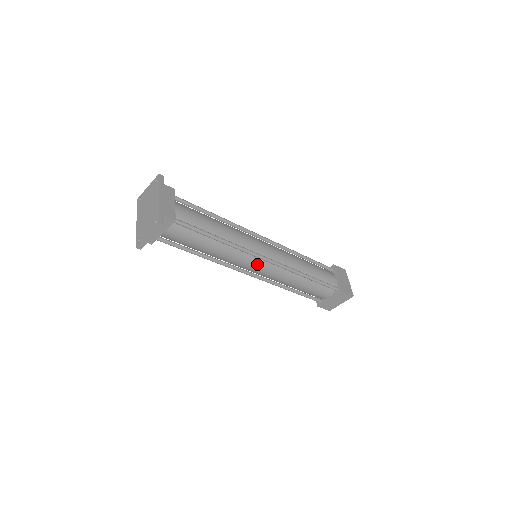
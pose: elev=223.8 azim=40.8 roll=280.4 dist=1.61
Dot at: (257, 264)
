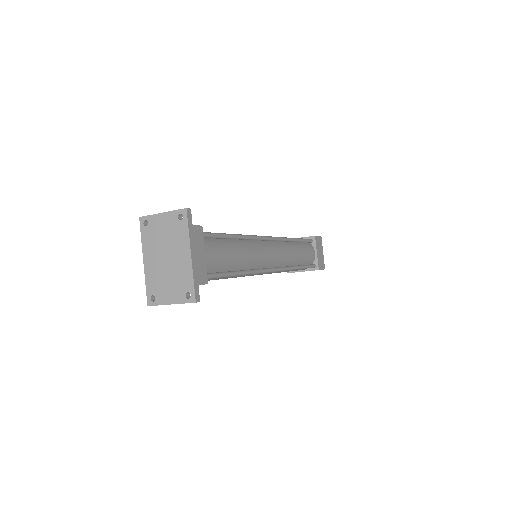
Dot at: (260, 274)
